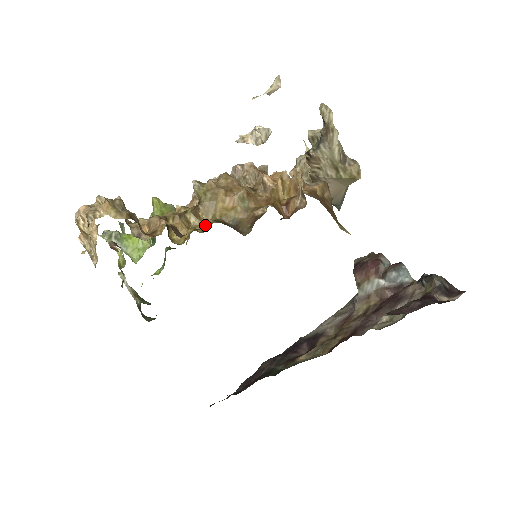
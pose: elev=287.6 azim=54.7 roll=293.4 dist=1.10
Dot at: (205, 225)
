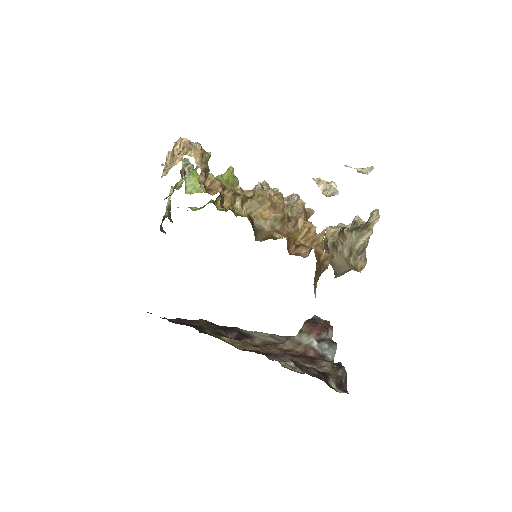
Dot at: (240, 214)
